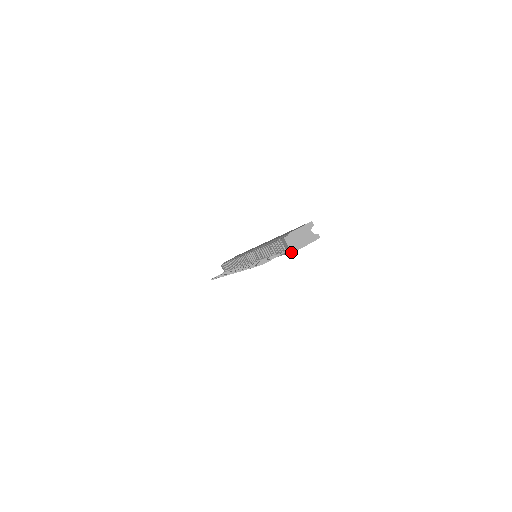
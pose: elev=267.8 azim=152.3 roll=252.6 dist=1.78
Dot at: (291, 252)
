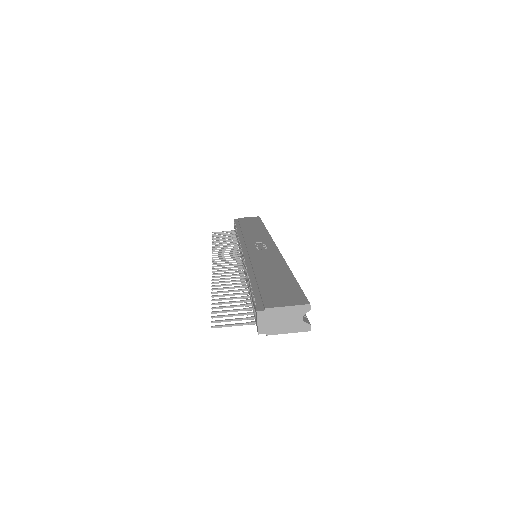
Dot at: occluded
